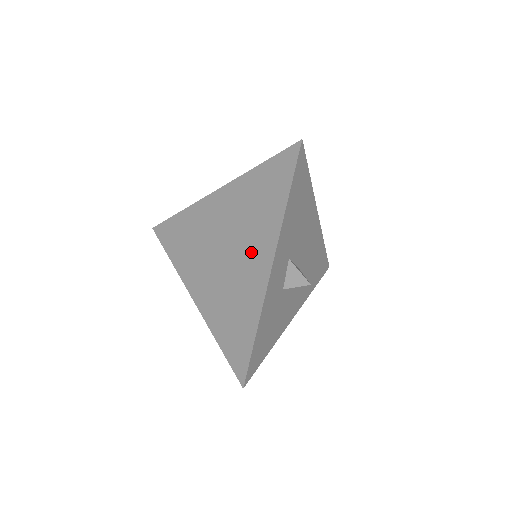
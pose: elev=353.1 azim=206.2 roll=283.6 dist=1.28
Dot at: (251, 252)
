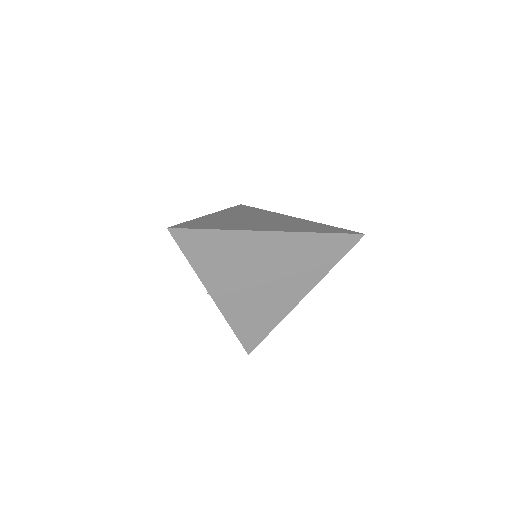
Dot at: (289, 287)
